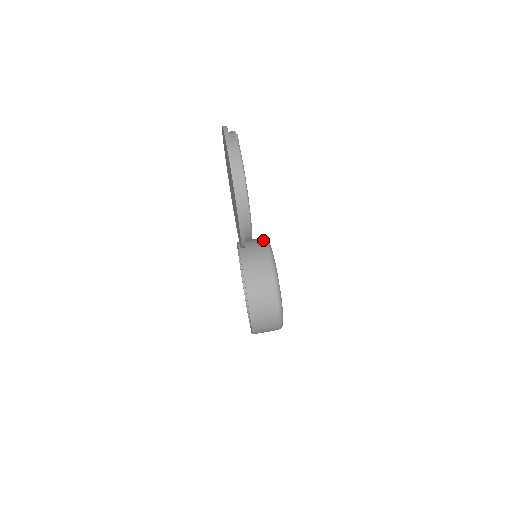
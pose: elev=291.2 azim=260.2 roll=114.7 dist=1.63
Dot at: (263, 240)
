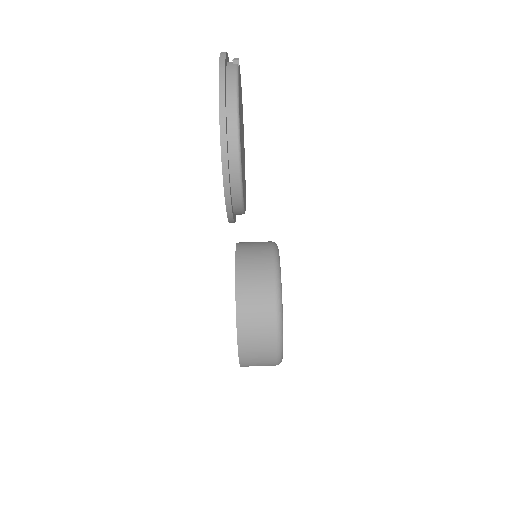
Dot at: (270, 242)
